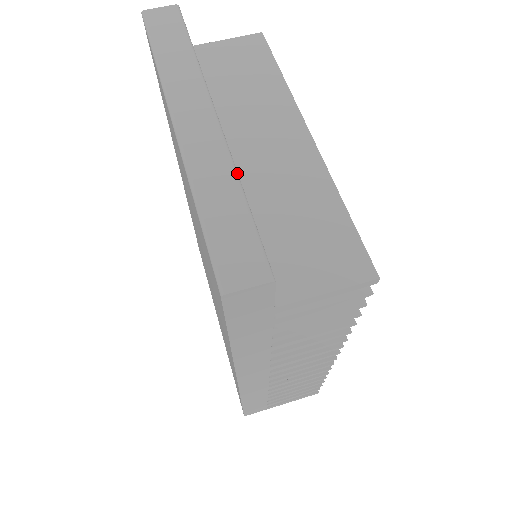
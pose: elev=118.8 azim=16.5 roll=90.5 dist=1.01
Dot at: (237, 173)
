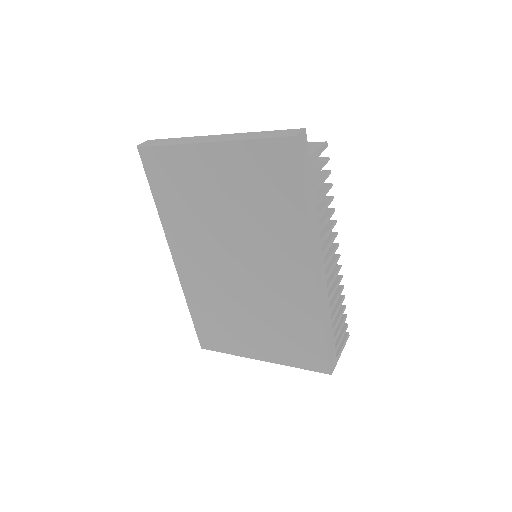
Dot at: occluded
